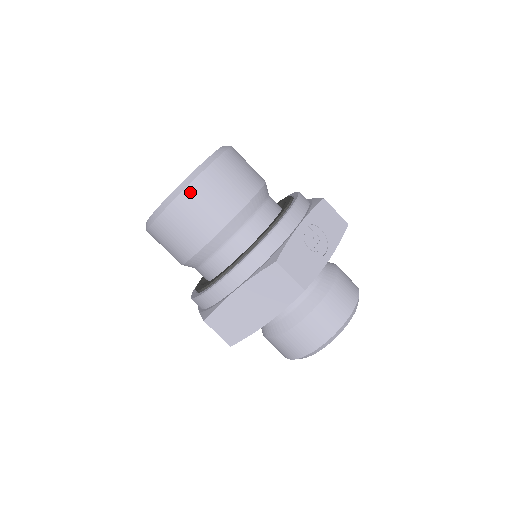
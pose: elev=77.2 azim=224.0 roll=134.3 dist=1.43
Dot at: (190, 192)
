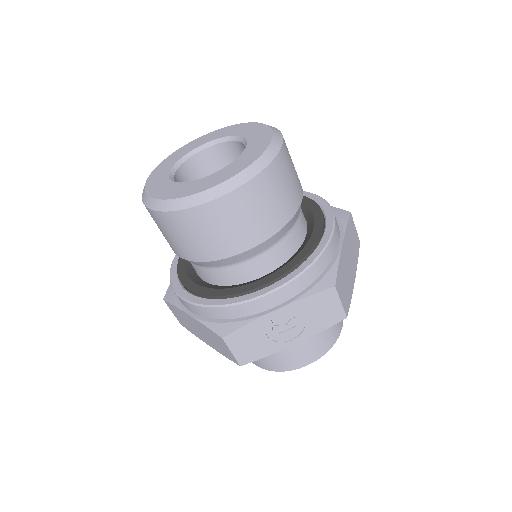
Dot at: (176, 217)
